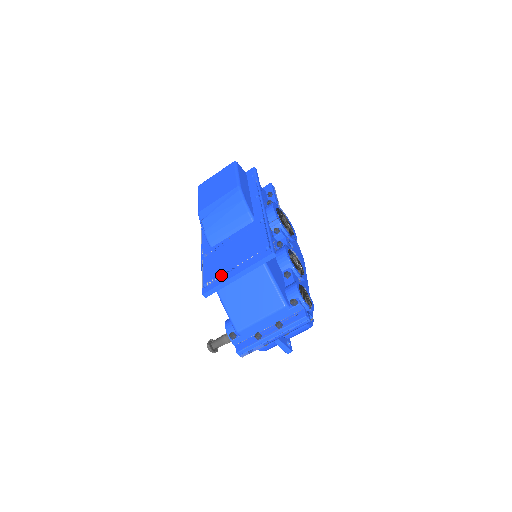
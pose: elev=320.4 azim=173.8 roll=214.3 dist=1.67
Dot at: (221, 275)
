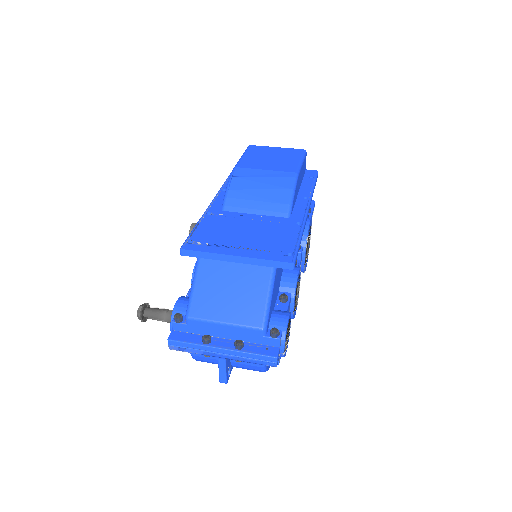
Dot at: (217, 244)
